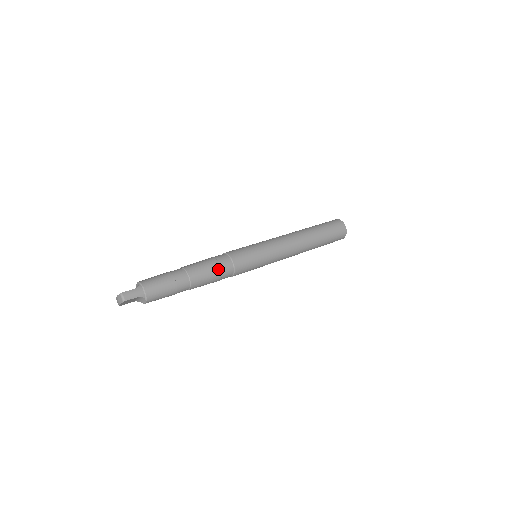
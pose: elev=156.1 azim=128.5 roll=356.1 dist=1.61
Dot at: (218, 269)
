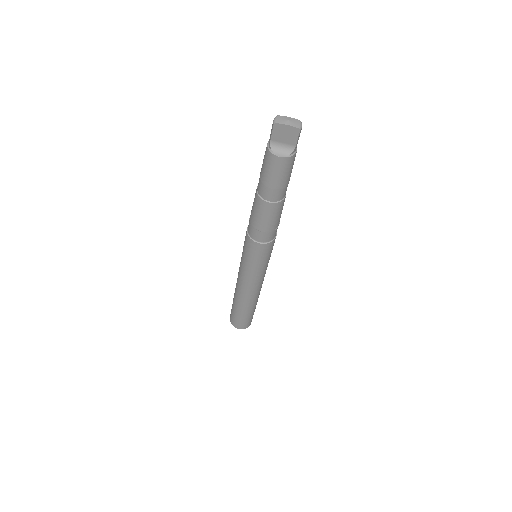
Dot at: (279, 223)
